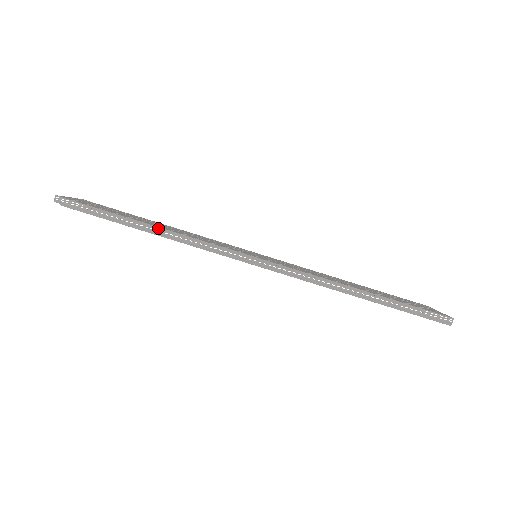
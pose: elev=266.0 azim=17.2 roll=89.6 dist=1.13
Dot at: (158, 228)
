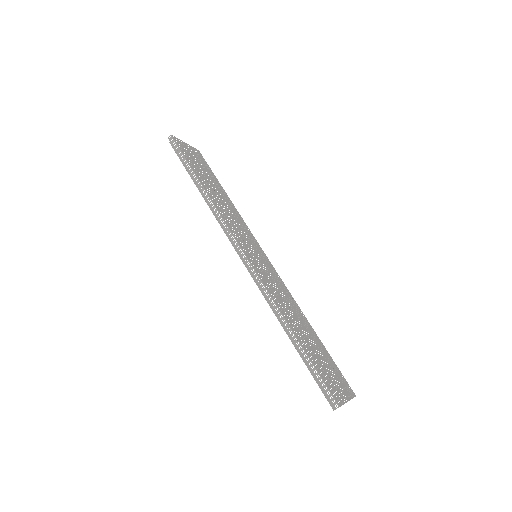
Dot at: (205, 191)
